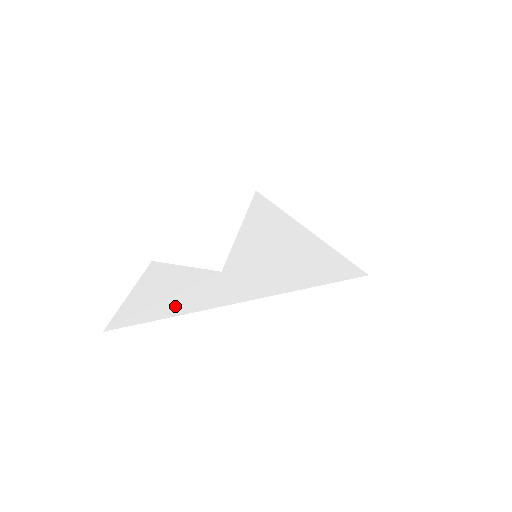
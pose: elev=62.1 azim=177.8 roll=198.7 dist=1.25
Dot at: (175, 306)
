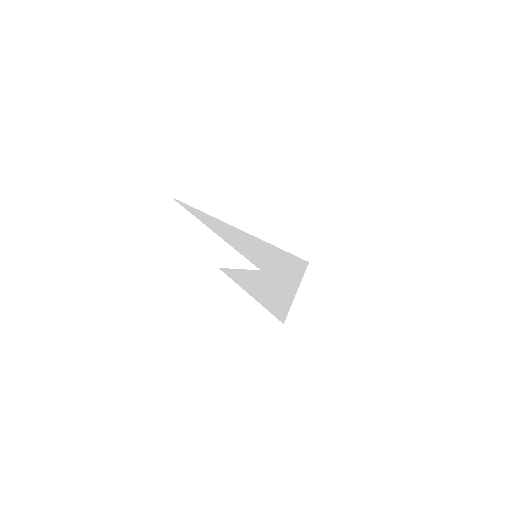
Dot at: (281, 299)
